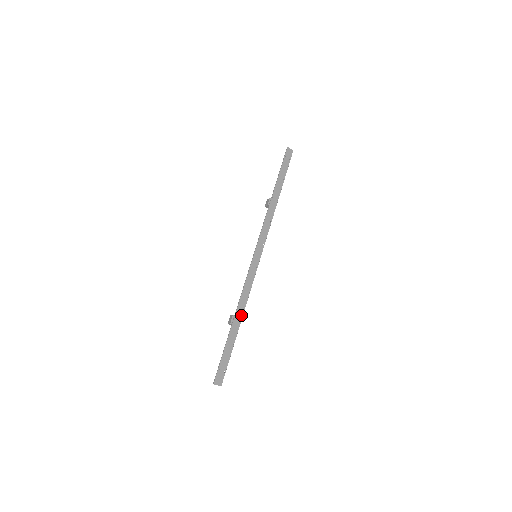
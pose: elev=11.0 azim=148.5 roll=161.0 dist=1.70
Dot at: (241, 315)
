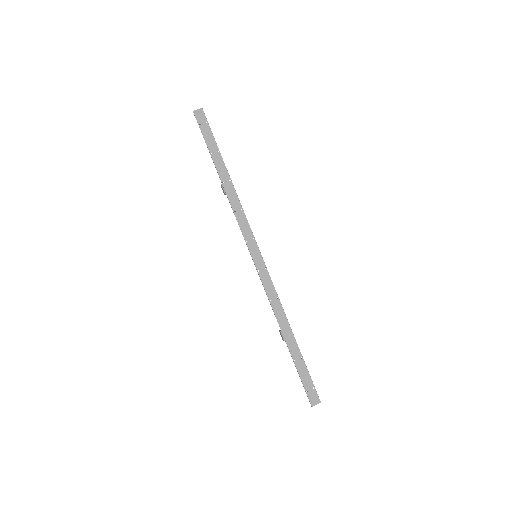
Dot at: (287, 326)
